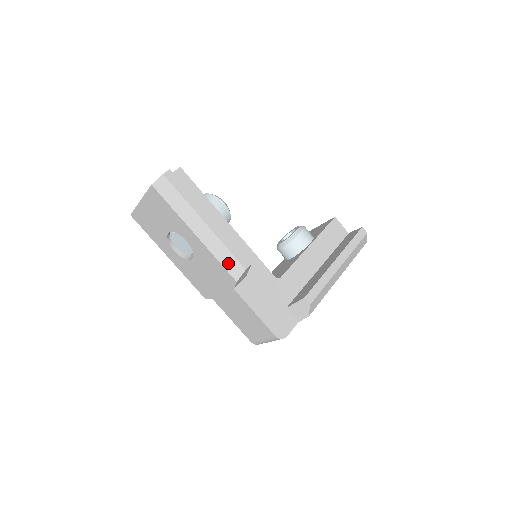
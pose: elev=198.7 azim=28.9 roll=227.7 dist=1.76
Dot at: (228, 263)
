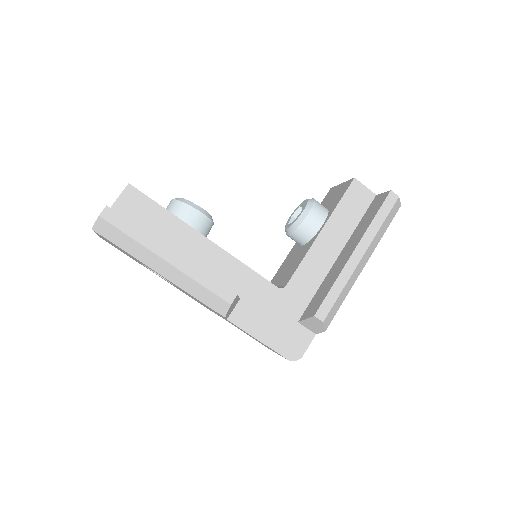
Dot at: (208, 300)
